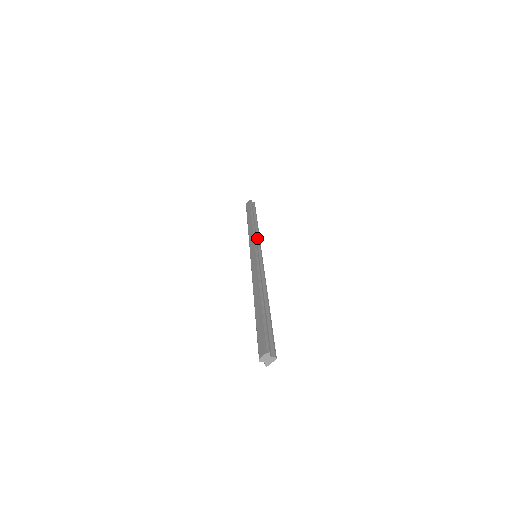
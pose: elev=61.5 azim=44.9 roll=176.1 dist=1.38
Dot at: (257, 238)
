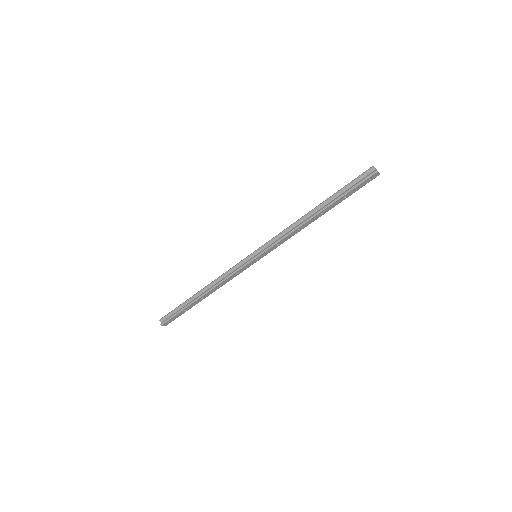
Dot at: occluded
